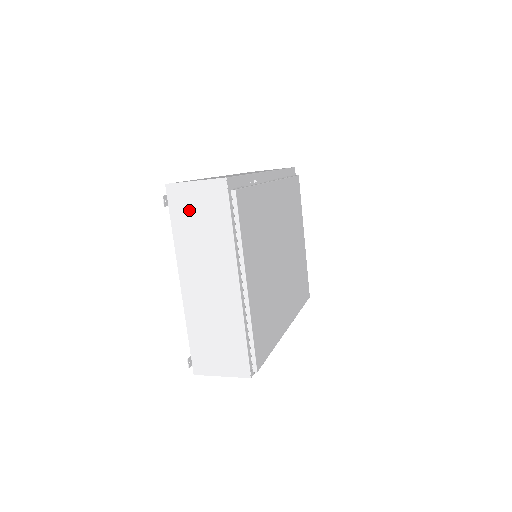
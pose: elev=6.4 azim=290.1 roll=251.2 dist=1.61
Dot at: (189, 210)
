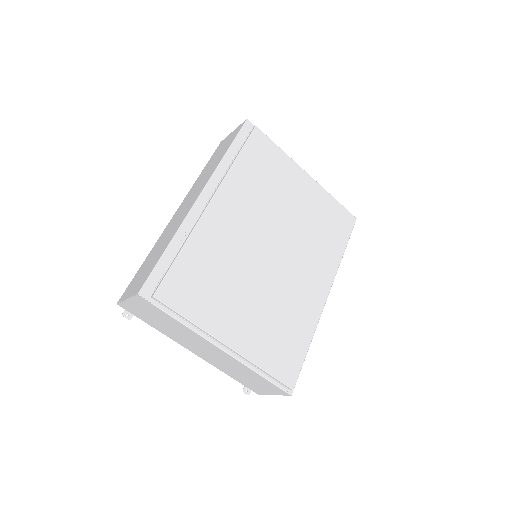
Dot at: (145, 315)
